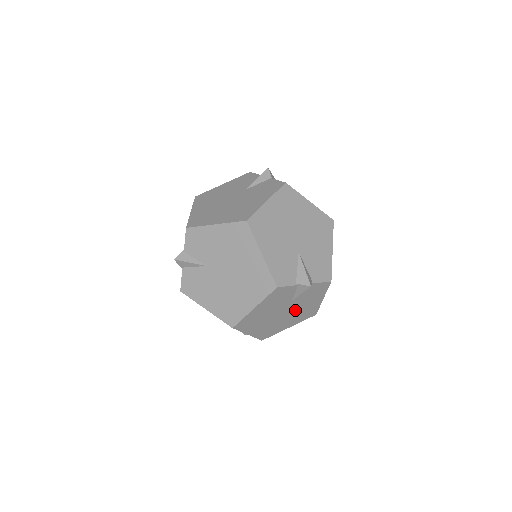
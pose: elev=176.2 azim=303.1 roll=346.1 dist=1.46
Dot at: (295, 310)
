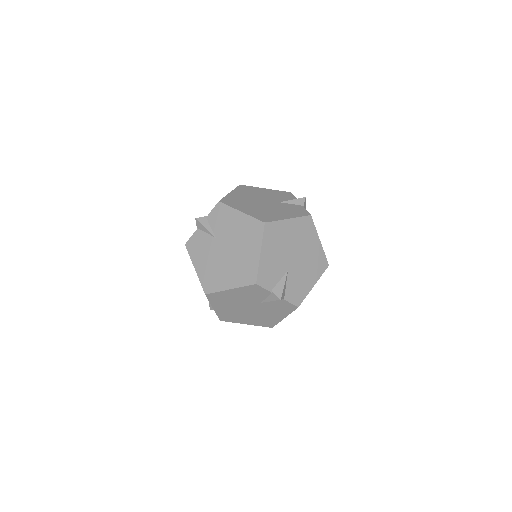
Dot at: (259, 312)
